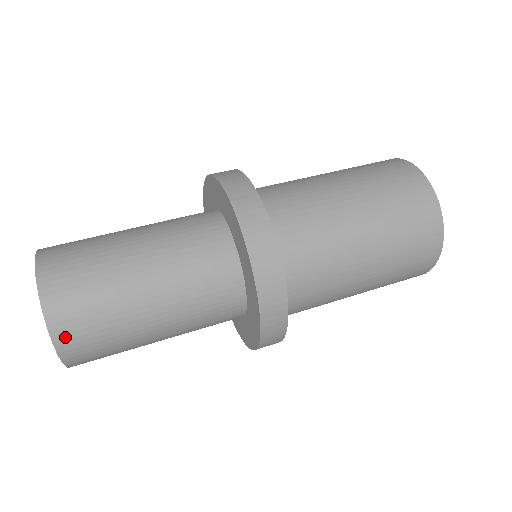
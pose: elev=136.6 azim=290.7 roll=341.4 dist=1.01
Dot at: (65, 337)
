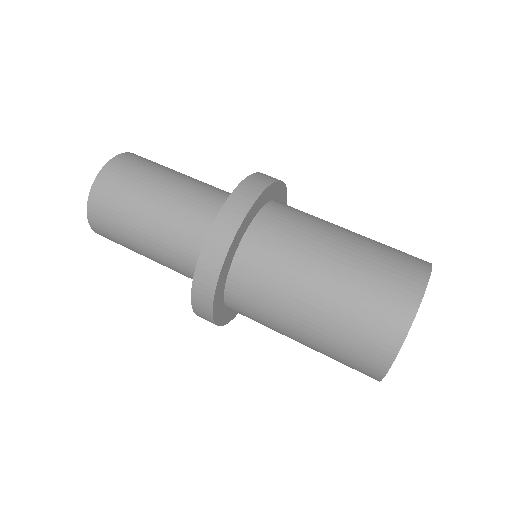
Dot at: (95, 224)
